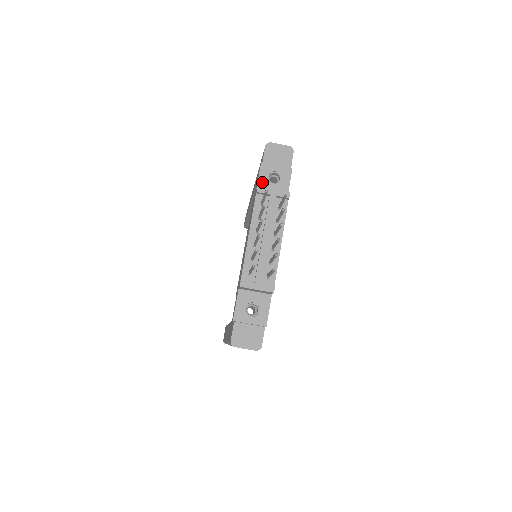
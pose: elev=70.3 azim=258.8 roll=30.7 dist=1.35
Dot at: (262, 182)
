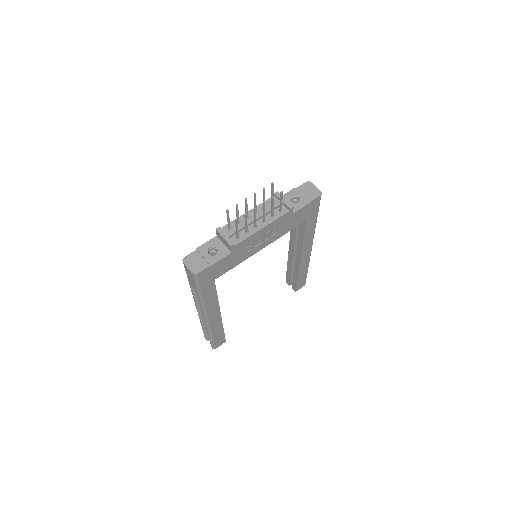
Dot at: (286, 197)
